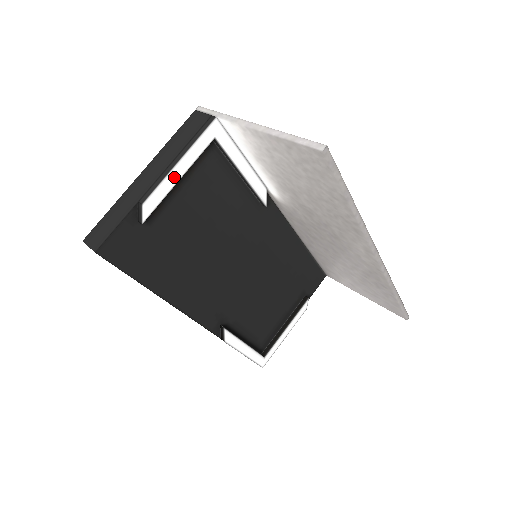
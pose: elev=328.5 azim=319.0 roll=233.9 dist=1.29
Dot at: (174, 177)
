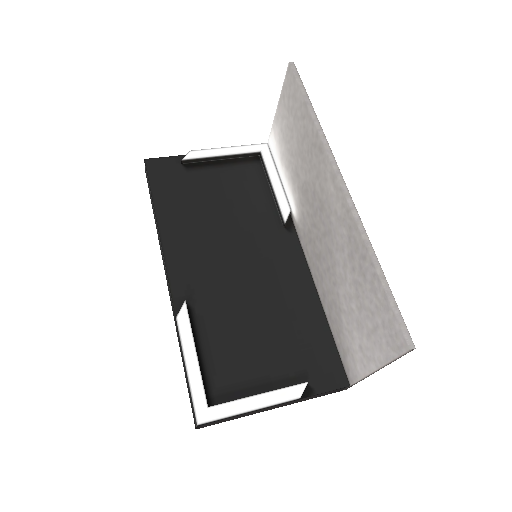
Dot at: (220, 152)
